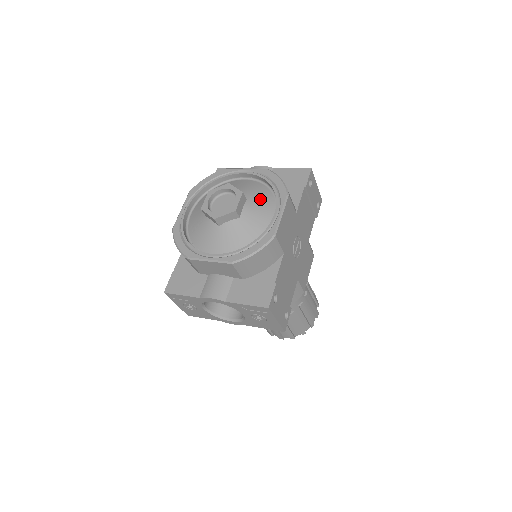
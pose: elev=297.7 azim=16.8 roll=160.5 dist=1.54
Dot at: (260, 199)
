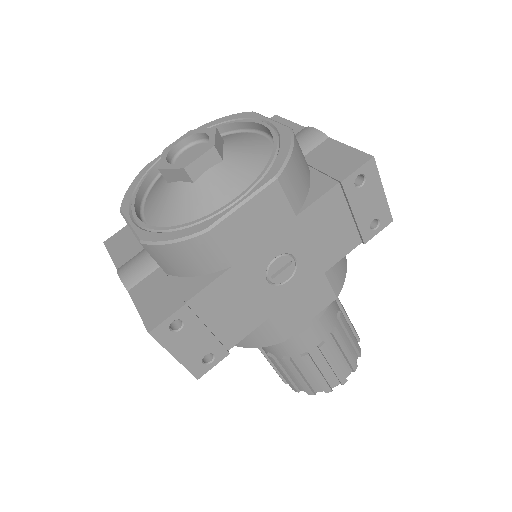
Dot at: (243, 168)
